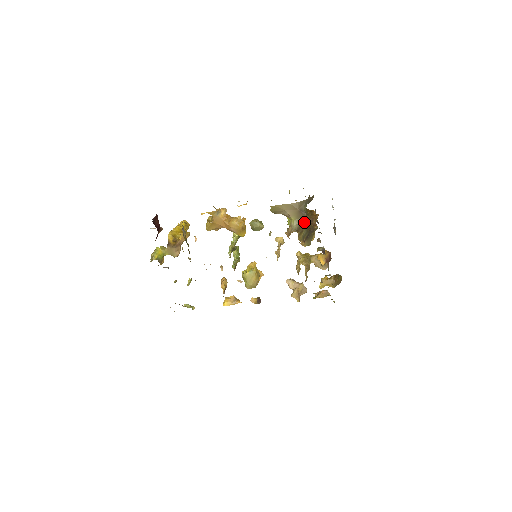
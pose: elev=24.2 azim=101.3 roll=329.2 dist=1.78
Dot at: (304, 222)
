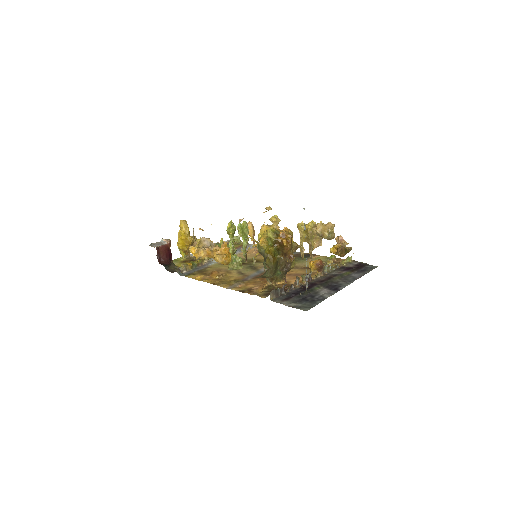
Dot at: (274, 275)
